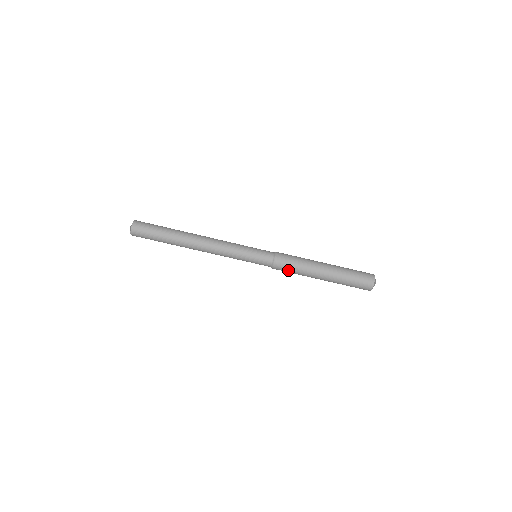
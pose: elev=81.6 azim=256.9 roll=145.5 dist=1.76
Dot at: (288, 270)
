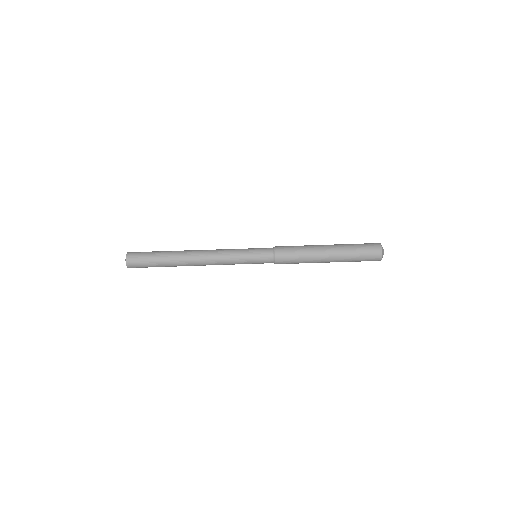
Dot at: (291, 263)
